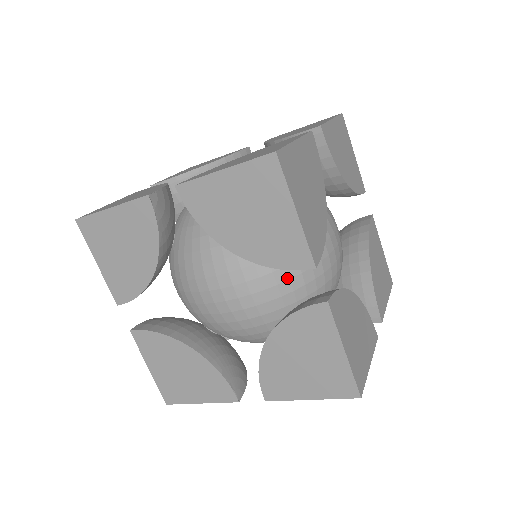
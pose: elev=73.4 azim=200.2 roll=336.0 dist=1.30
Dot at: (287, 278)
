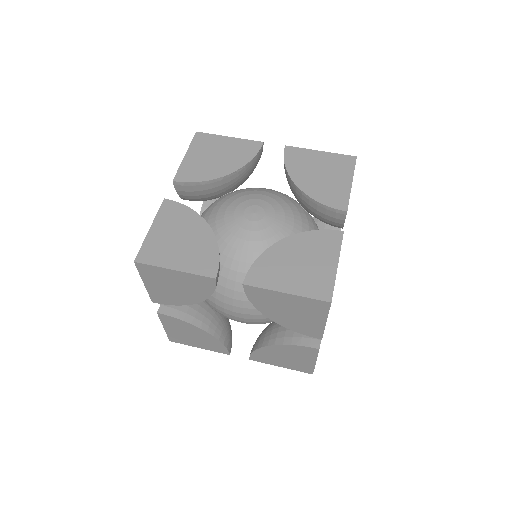
Dot at: occluded
